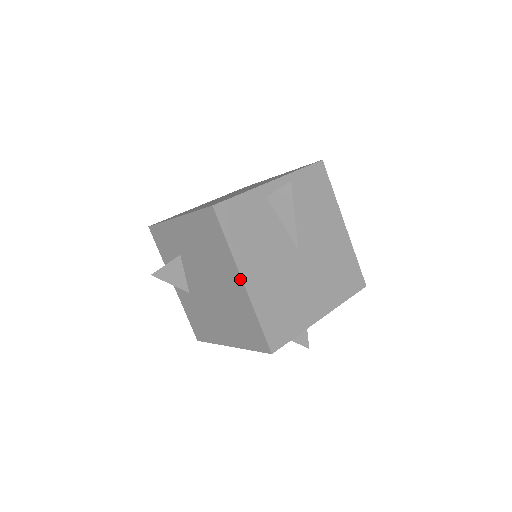
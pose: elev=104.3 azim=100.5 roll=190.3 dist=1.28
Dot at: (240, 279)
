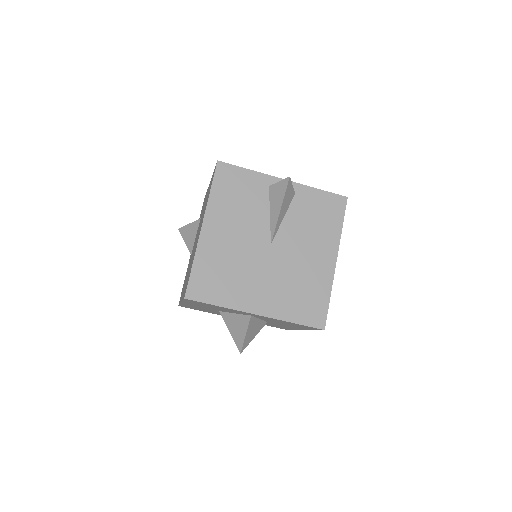
Dot at: (202, 225)
